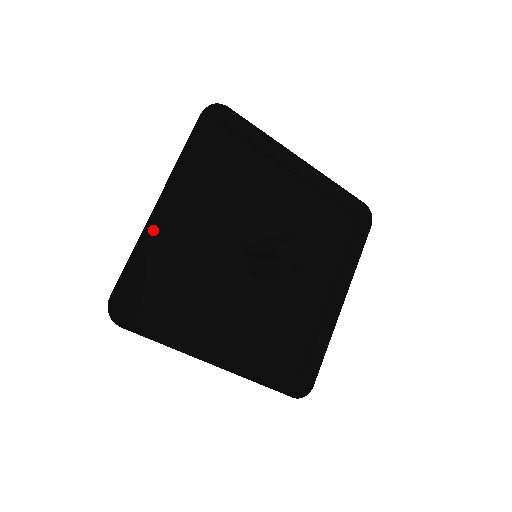
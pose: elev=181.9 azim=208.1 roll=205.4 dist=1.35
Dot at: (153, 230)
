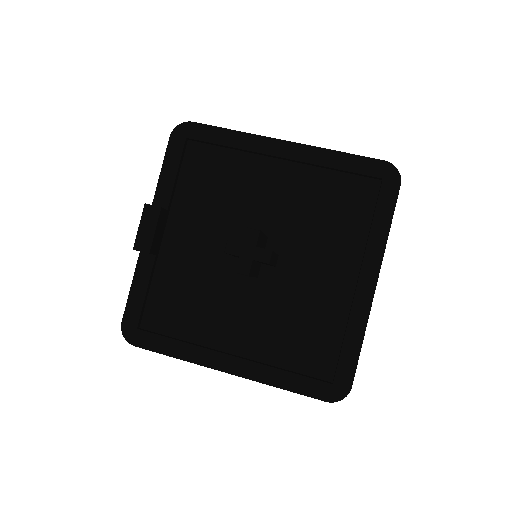
Dot at: (145, 257)
